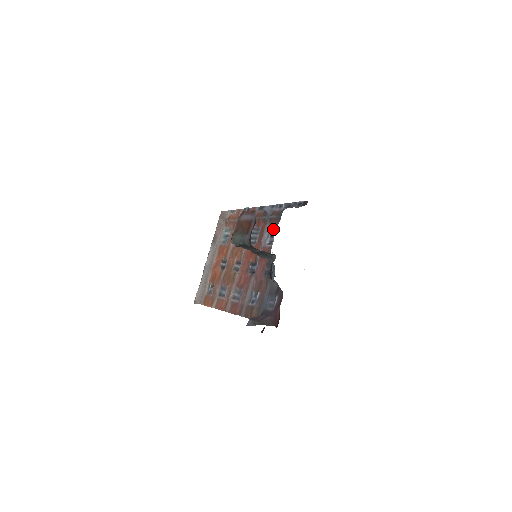
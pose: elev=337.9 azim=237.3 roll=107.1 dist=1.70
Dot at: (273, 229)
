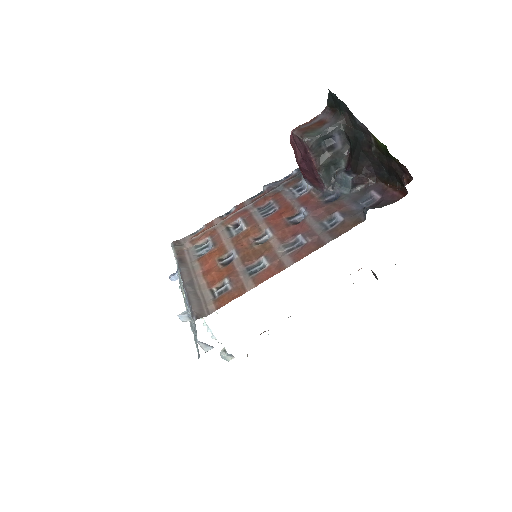
Dot at: (296, 187)
